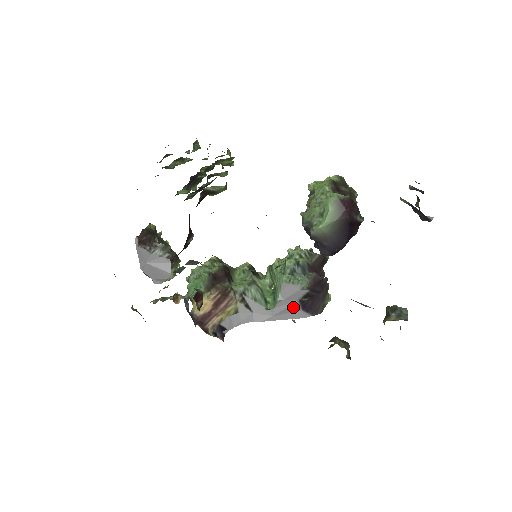
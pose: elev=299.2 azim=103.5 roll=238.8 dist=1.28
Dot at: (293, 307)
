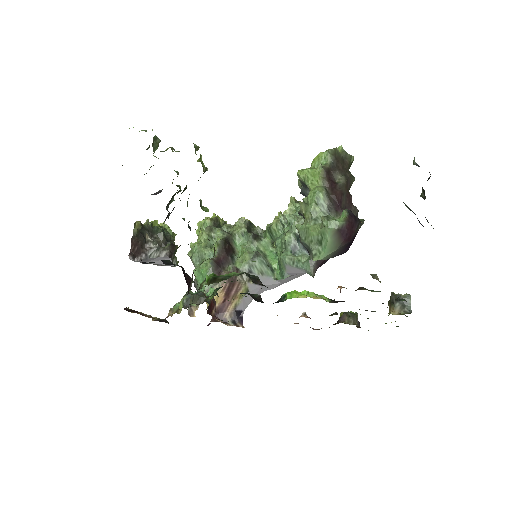
Dot at: occluded
